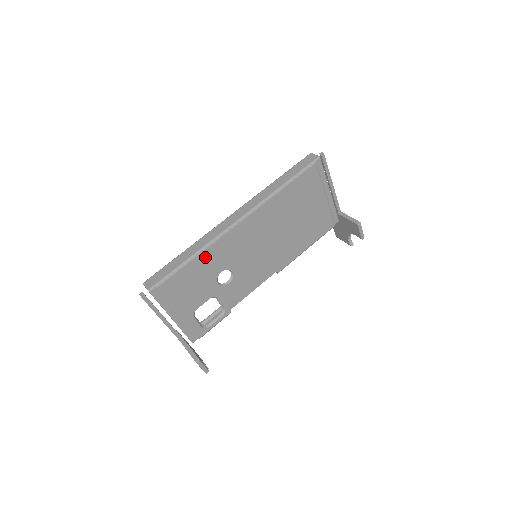
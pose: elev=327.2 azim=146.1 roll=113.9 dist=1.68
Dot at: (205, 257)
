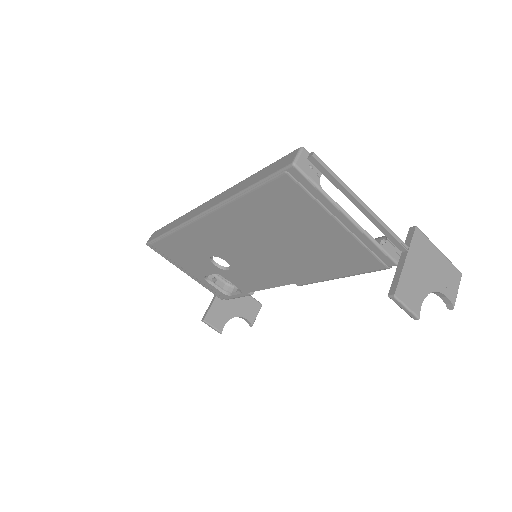
Dot at: (182, 237)
